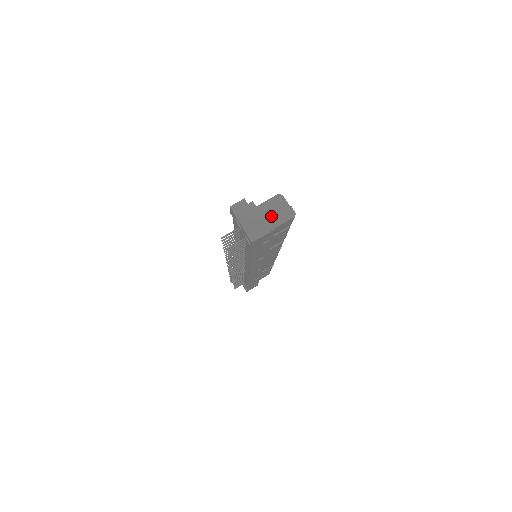
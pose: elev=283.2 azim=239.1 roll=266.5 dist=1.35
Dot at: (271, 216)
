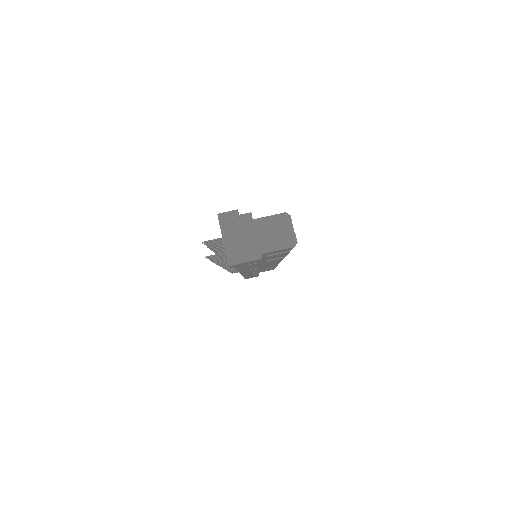
Dot at: (267, 237)
